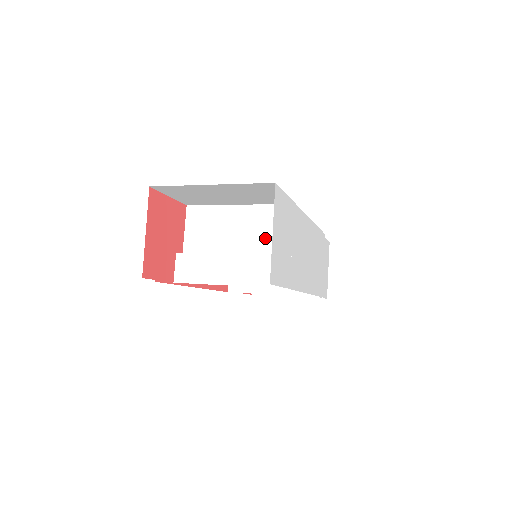
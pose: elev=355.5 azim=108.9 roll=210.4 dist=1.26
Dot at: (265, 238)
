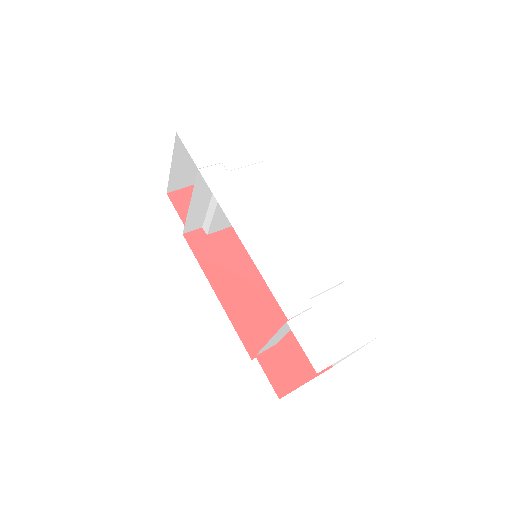
Dot at: occluded
